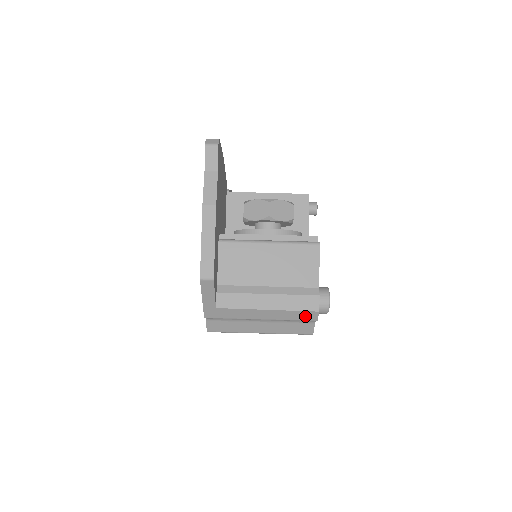
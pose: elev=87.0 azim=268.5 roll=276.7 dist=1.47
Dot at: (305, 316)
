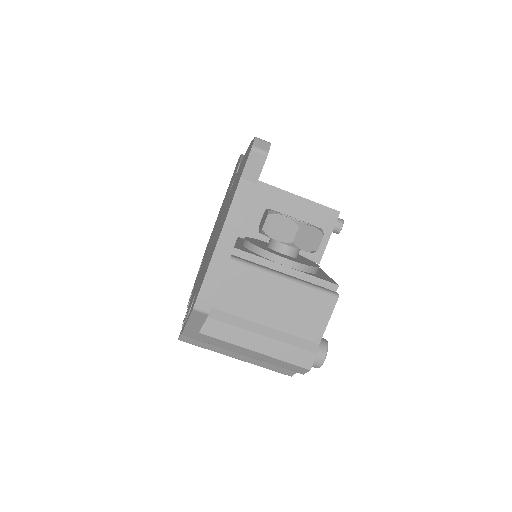
Dot at: (293, 368)
